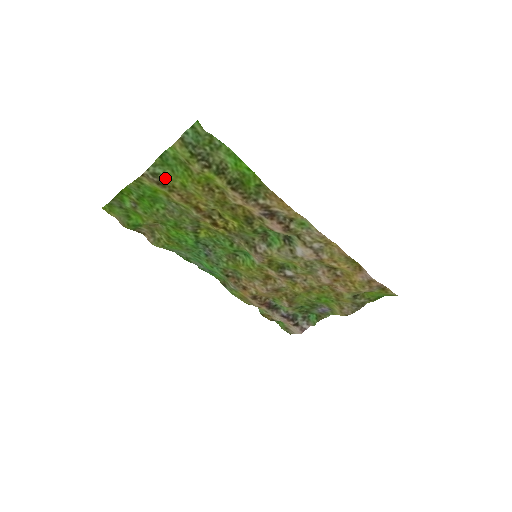
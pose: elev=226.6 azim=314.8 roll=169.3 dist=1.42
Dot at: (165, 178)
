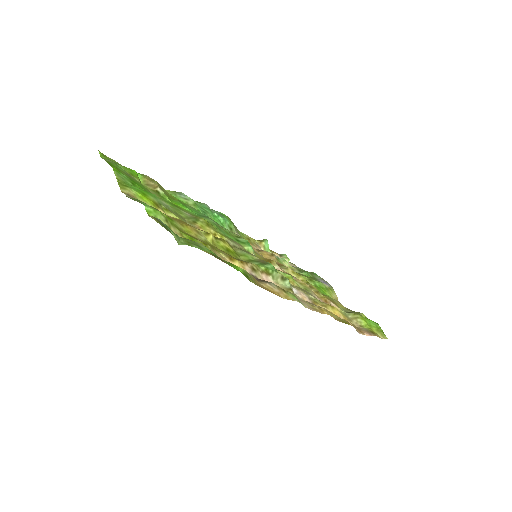
Dot at: occluded
